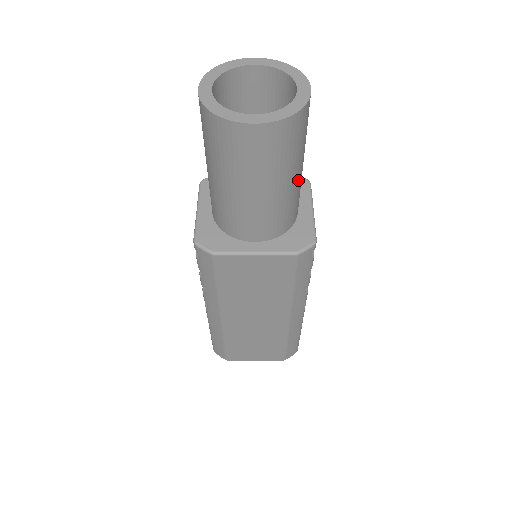
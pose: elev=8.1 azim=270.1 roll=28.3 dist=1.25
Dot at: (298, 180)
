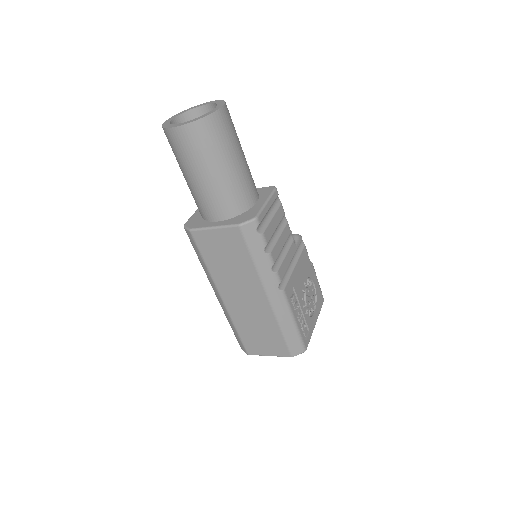
Dot at: (234, 171)
